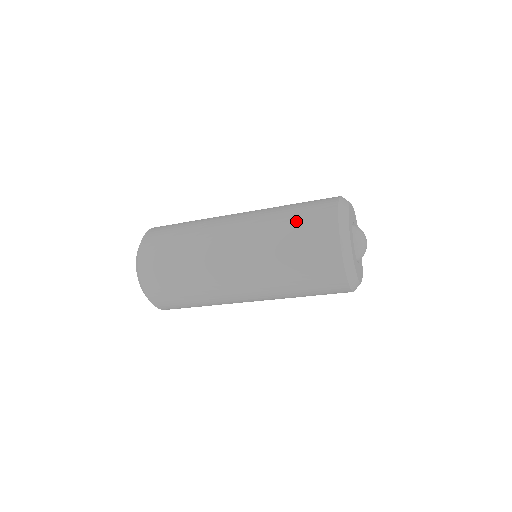
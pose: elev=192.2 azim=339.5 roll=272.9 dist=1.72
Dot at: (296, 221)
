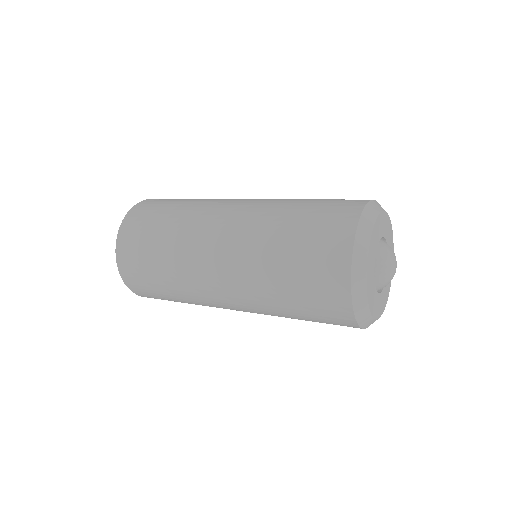
Dot at: (308, 209)
